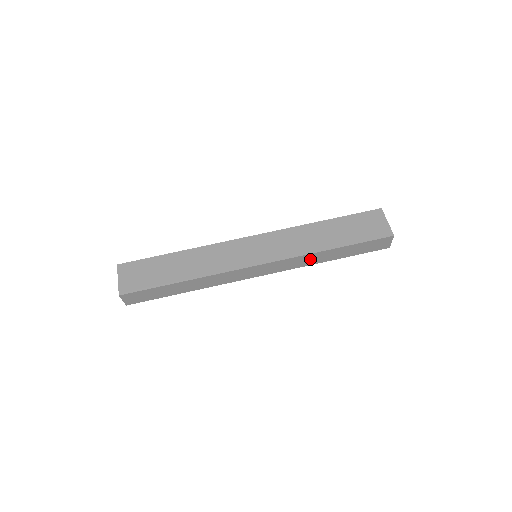
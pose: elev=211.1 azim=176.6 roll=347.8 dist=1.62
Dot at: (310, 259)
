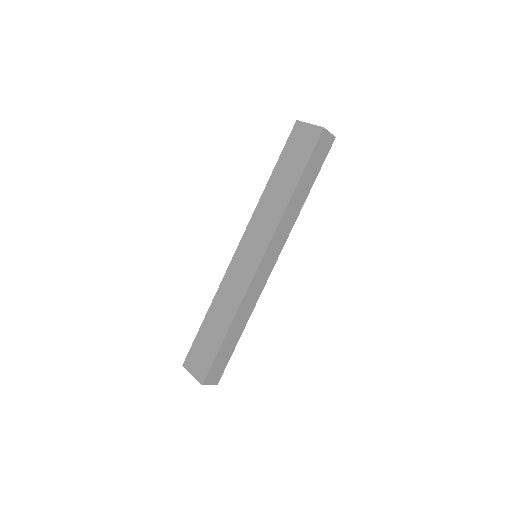
Dot at: (290, 215)
